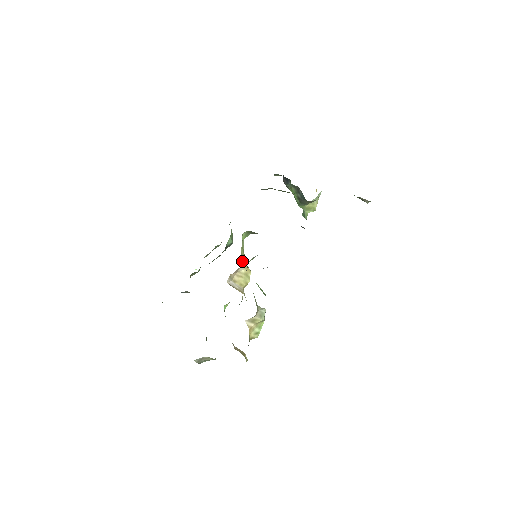
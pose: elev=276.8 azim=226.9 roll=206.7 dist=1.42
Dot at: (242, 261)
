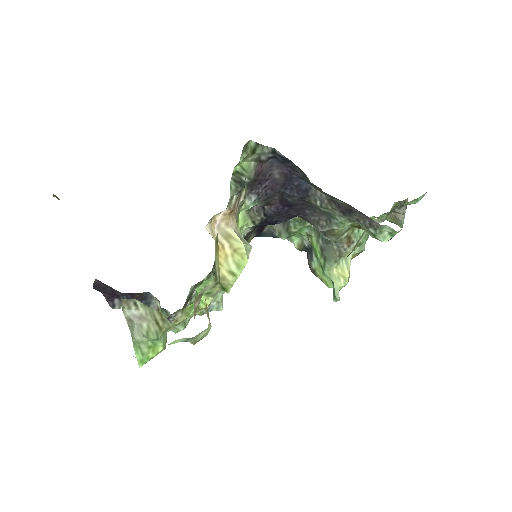
Dot at: occluded
